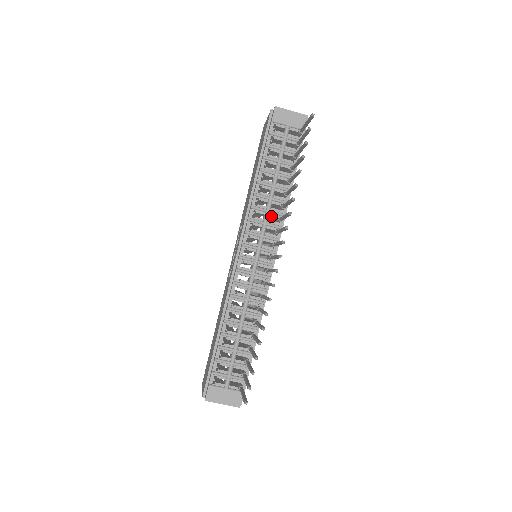
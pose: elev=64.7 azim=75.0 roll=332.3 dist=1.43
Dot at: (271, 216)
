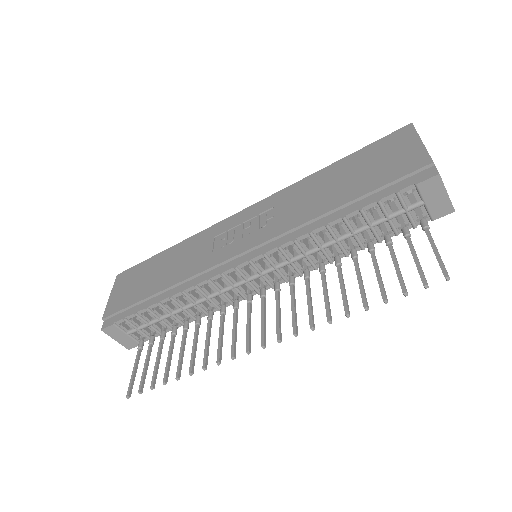
Dot at: (304, 260)
